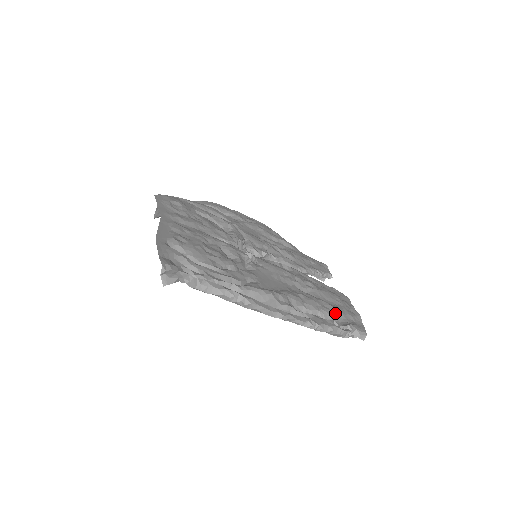
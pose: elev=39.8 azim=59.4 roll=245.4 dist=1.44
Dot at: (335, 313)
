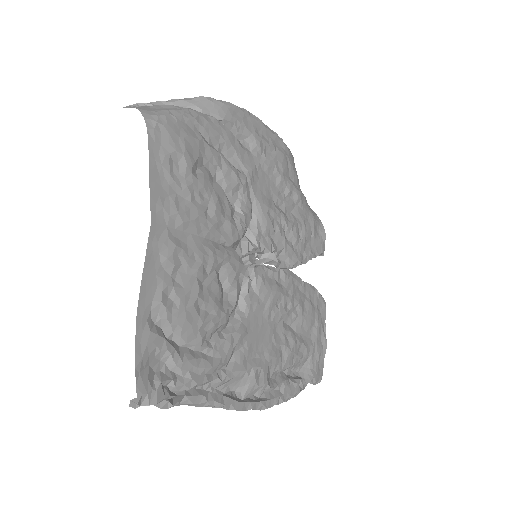
Dot at: (306, 358)
